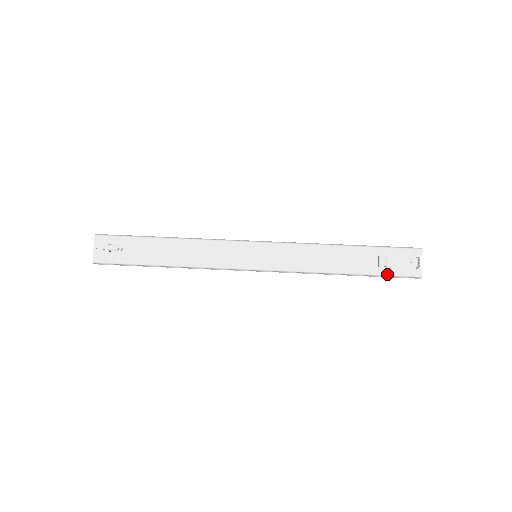
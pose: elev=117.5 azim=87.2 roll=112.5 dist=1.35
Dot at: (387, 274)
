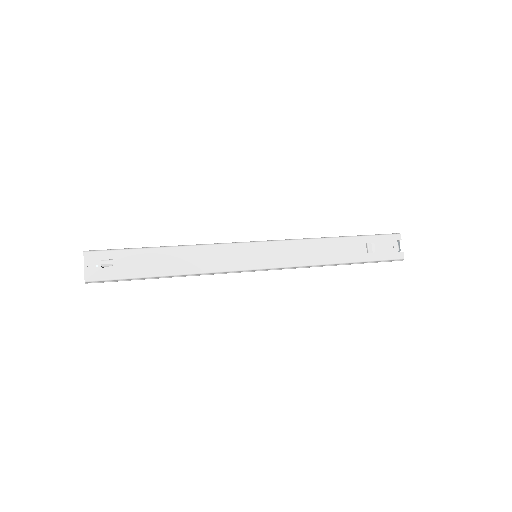
Dot at: (376, 259)
